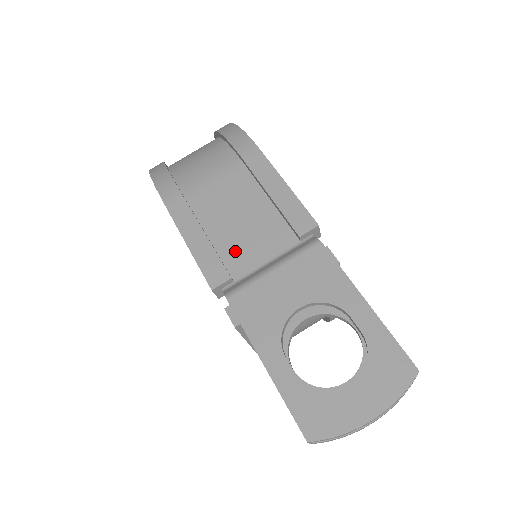
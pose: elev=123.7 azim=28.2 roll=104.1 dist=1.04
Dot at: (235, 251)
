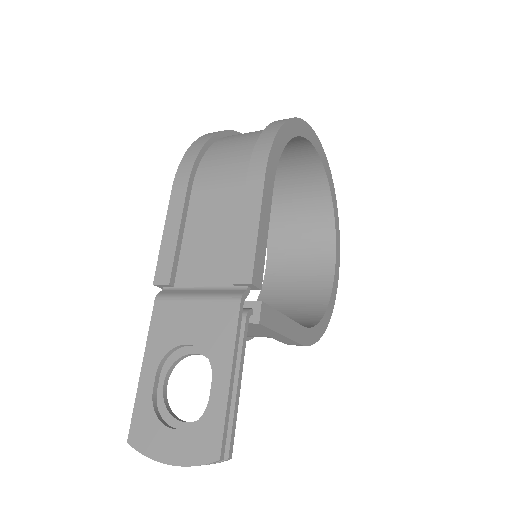
Dot at: (191, 261)
